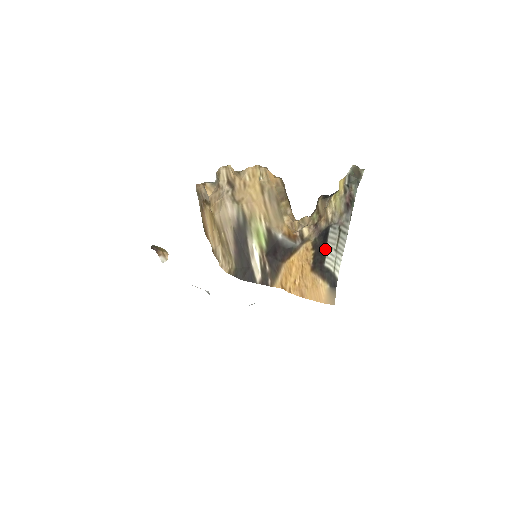
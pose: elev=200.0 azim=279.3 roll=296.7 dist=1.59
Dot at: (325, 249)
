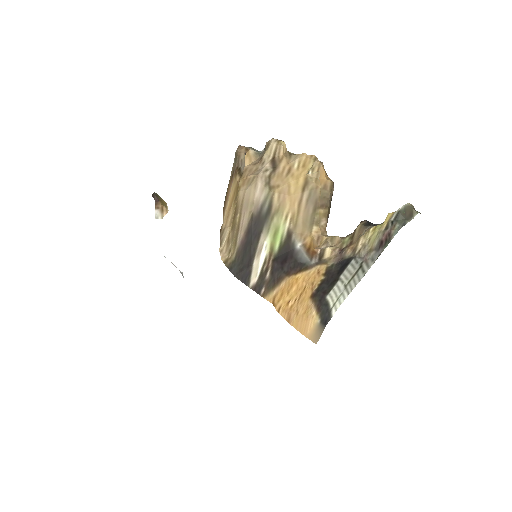
Dot at: (336, 280)
